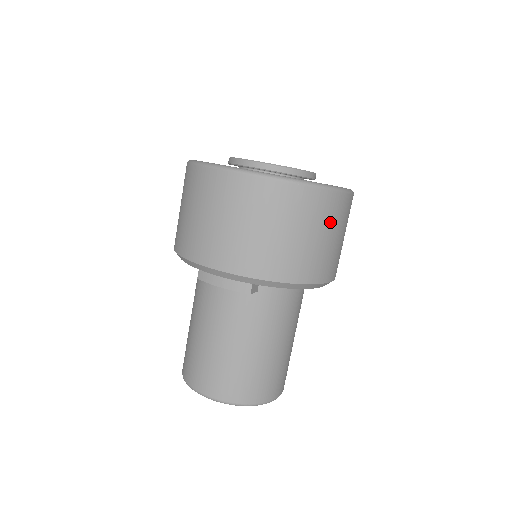
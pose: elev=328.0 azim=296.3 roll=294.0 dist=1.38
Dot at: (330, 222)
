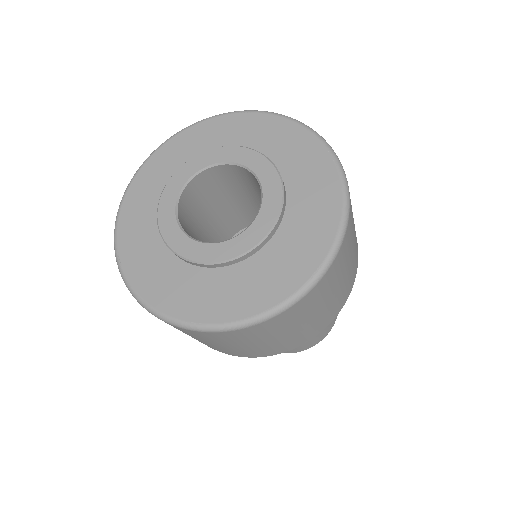
Dot at: (310, 310)
